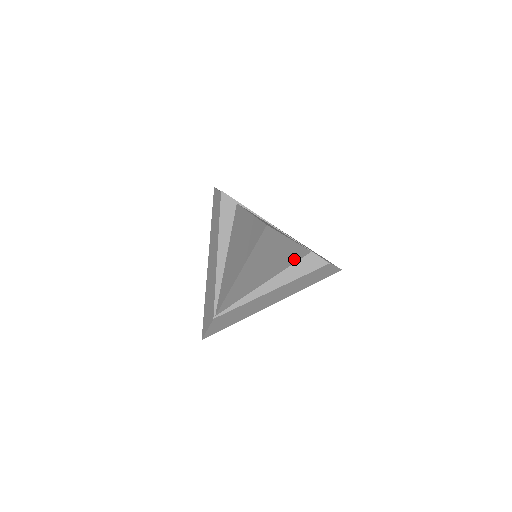
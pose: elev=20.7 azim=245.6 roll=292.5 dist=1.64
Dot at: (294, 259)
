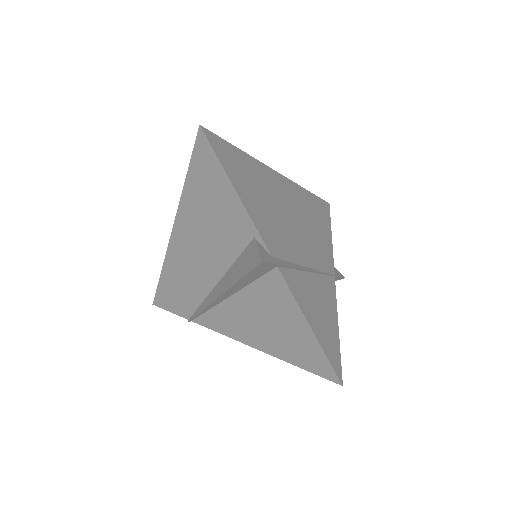
Dot at: occluded
